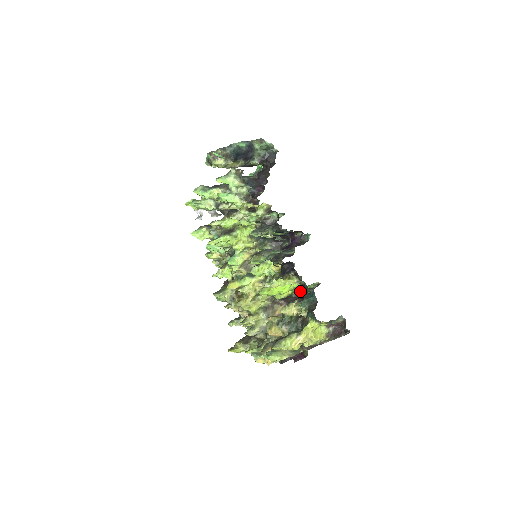
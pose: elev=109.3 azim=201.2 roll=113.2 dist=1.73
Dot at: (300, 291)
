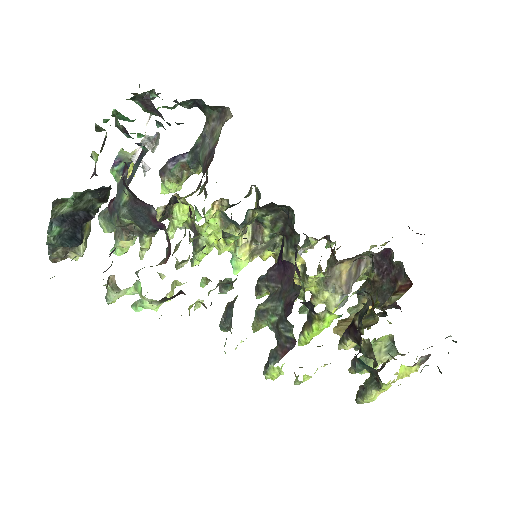
Dot at: occluded
